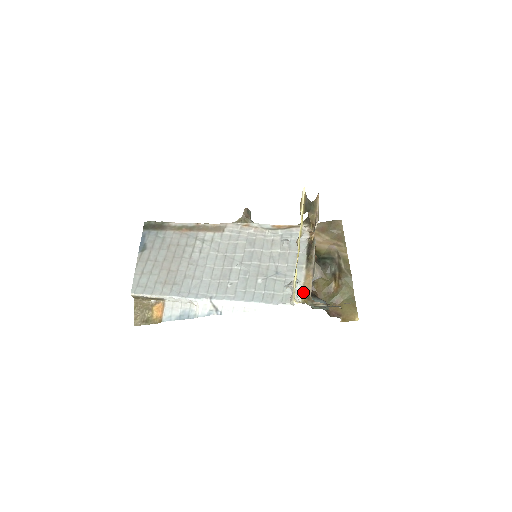
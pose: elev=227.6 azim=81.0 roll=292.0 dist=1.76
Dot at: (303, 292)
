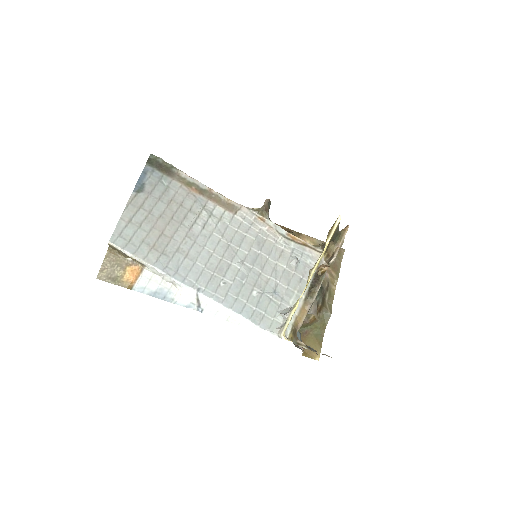
Dot at: (293, 326)
